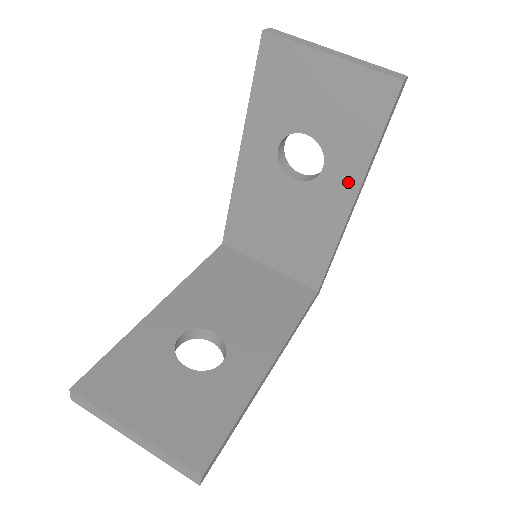
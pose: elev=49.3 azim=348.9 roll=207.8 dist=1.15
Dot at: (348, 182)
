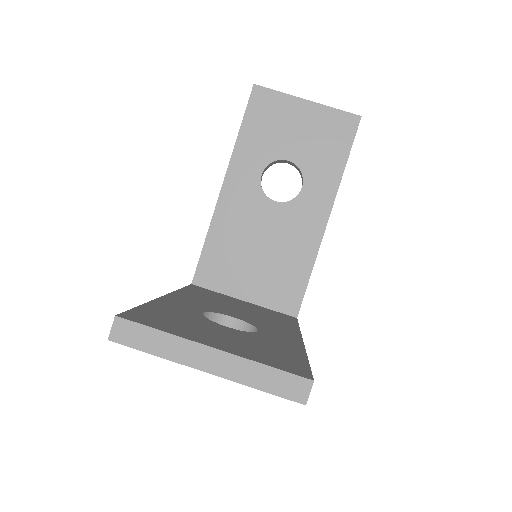
Dot at: (324, 197)
